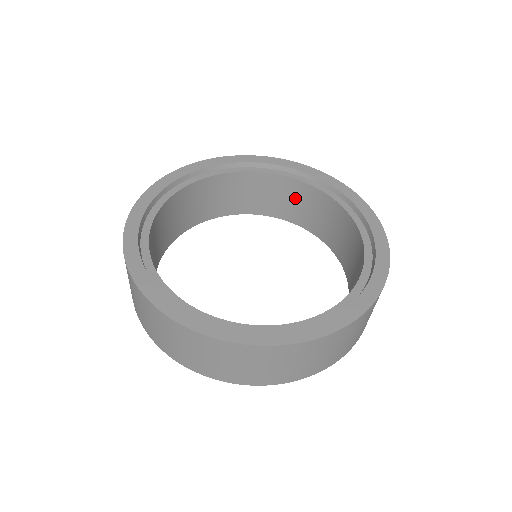
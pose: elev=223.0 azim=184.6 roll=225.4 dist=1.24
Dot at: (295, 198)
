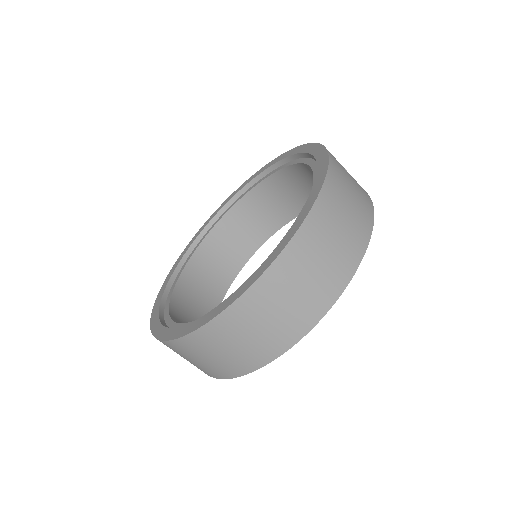
Dot at: (305, 182)
